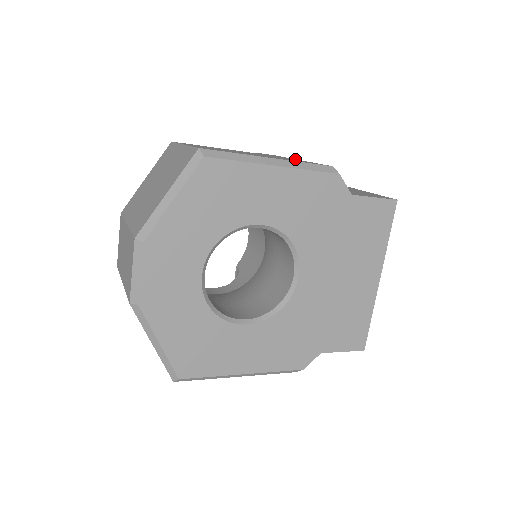
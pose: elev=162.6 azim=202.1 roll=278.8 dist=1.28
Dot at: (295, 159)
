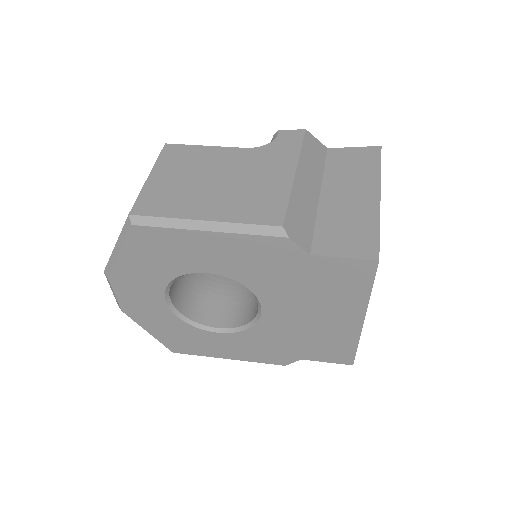
Dot at: (288, 173)
